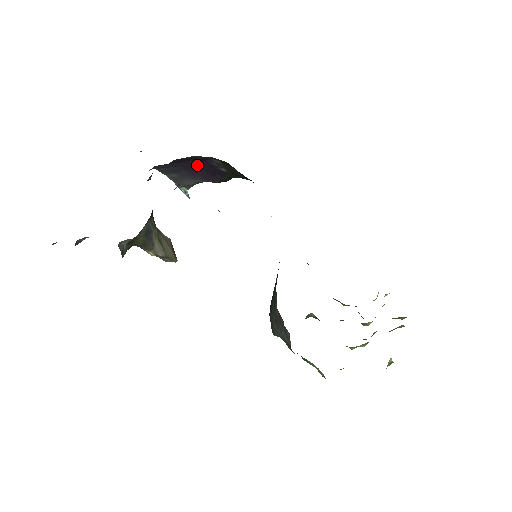
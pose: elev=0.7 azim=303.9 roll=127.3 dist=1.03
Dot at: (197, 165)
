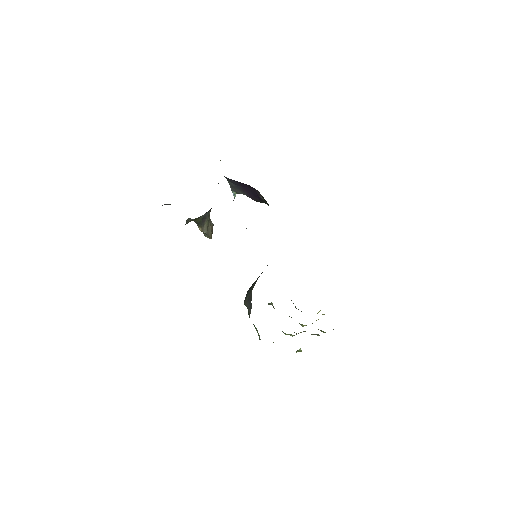
Dot at: (248, 188)
